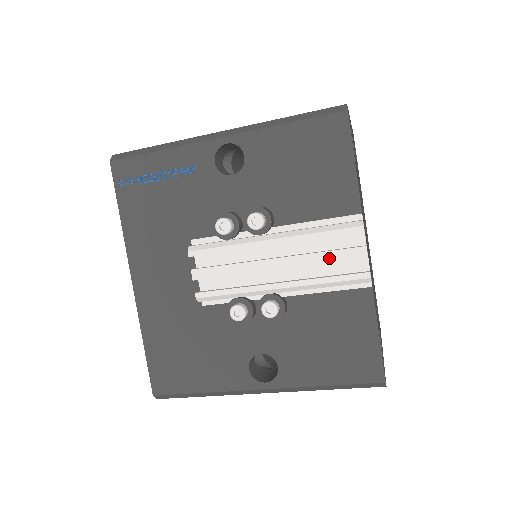
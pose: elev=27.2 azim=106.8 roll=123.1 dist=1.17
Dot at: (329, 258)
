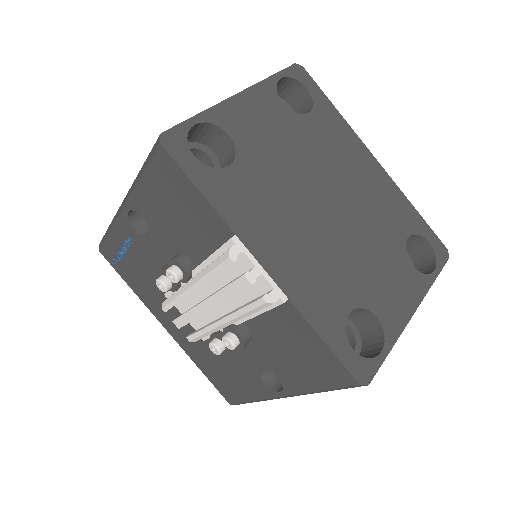
Dot at: (230, 293)
